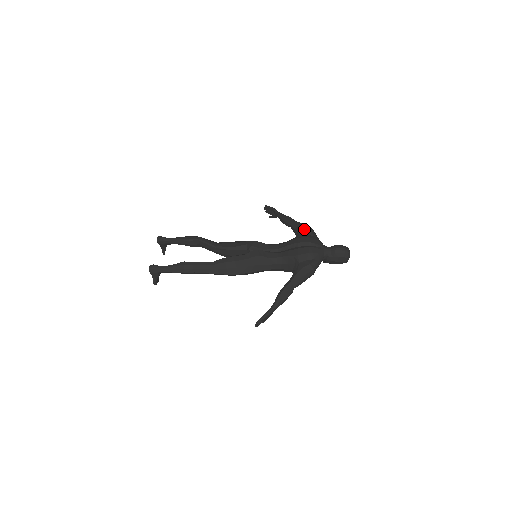
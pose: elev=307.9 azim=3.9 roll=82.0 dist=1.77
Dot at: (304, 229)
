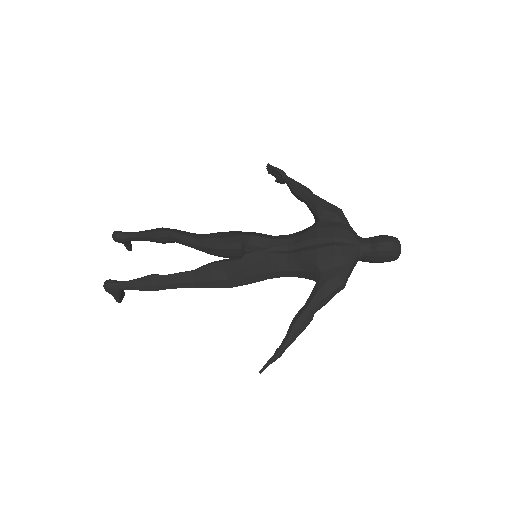
Dot at: (326, 211)
